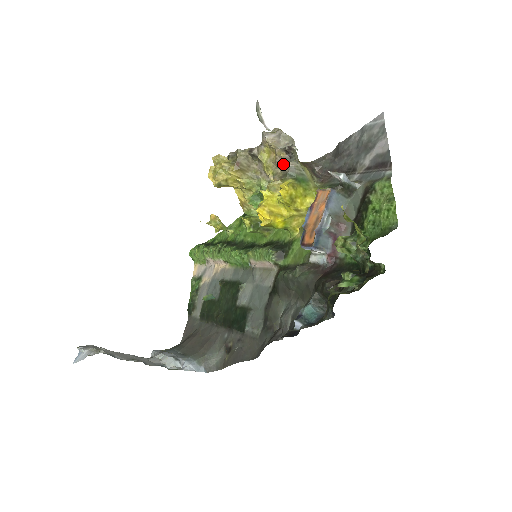
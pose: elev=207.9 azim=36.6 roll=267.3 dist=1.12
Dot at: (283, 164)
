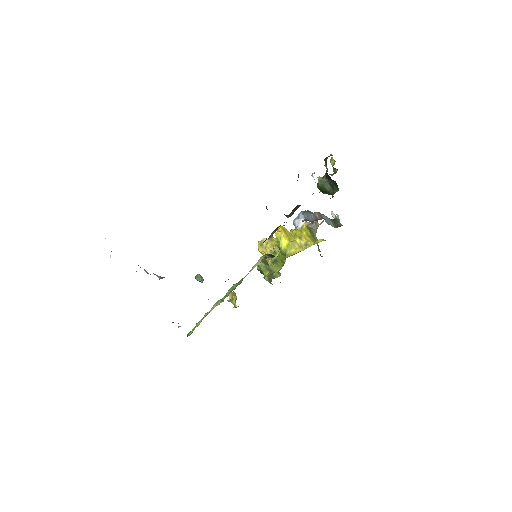
Dot at: occluded
